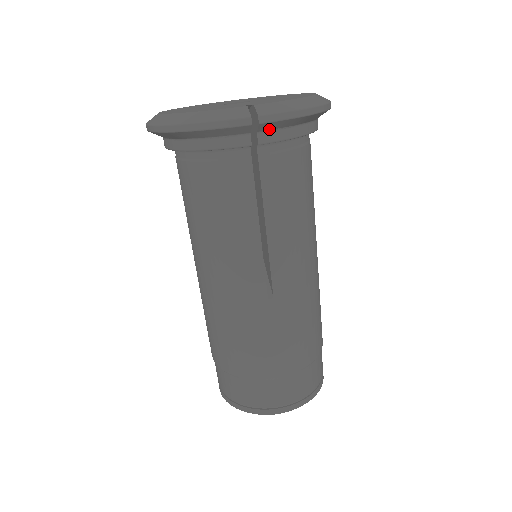
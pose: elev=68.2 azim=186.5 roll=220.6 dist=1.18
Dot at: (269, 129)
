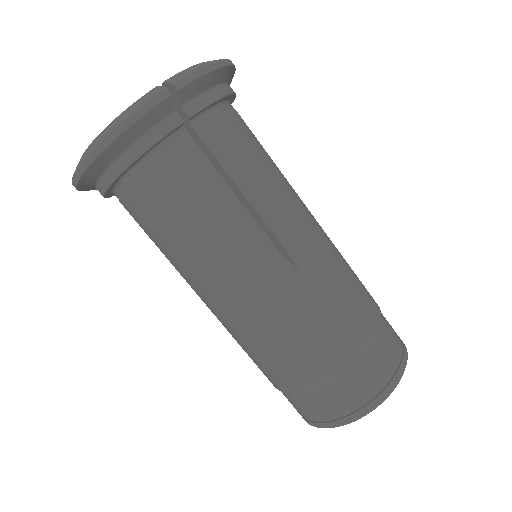
Dot at: (191, 97)
